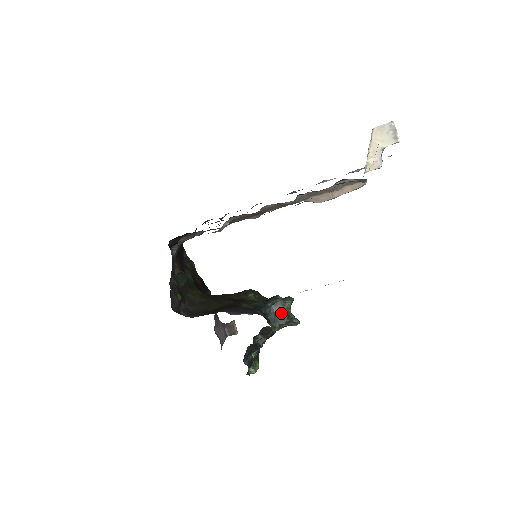
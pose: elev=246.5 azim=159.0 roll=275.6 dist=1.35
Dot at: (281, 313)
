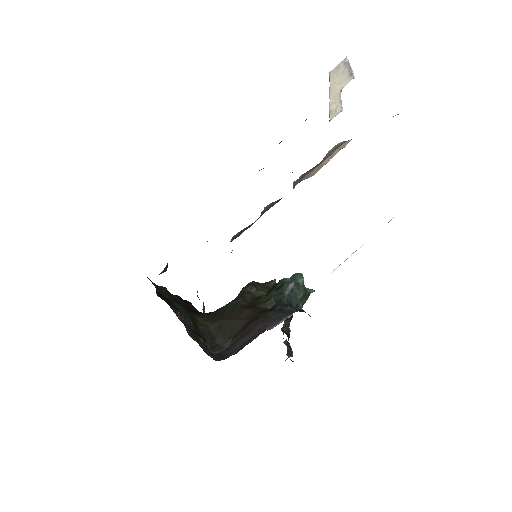
Dot at: (300, 294)
